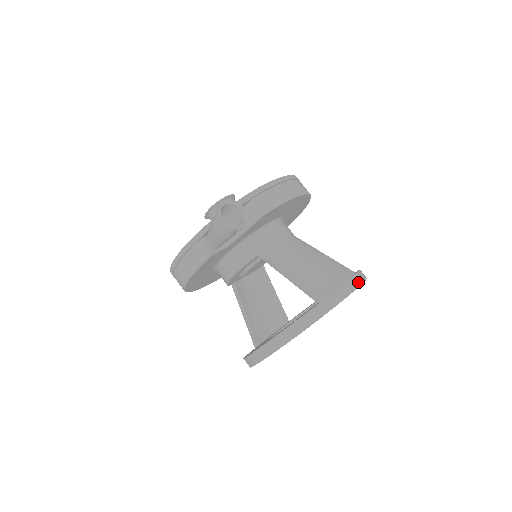
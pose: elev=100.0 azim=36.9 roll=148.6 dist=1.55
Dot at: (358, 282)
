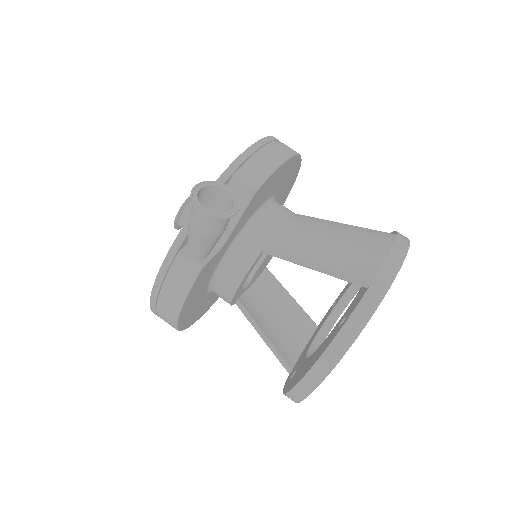
Dot at: (404, 245)
